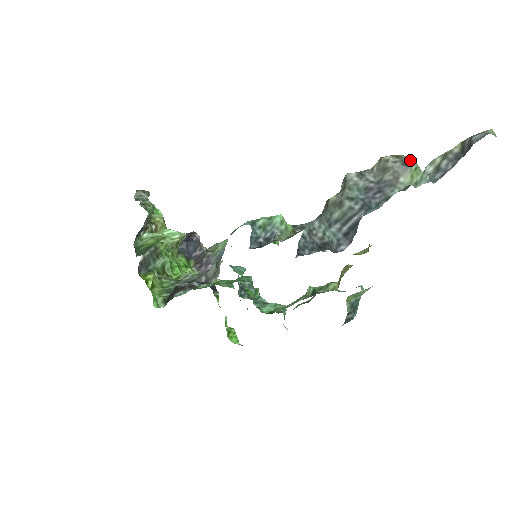
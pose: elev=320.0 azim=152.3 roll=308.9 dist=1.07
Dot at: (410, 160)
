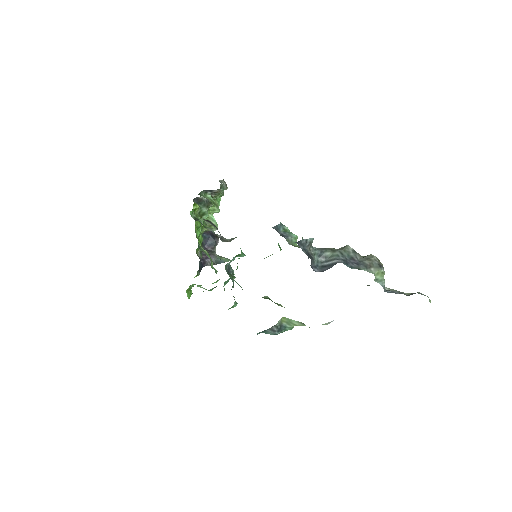
Dot at: (383, 267)
